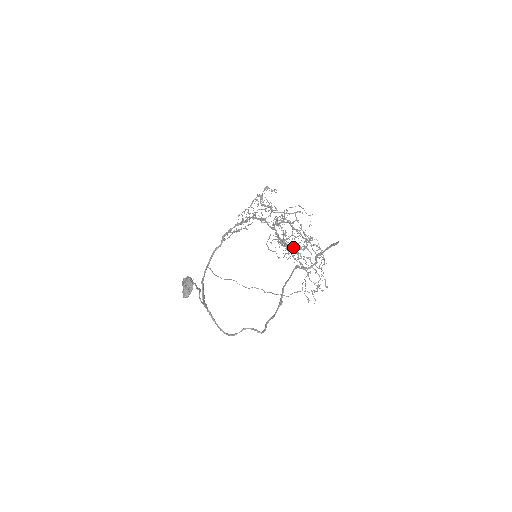
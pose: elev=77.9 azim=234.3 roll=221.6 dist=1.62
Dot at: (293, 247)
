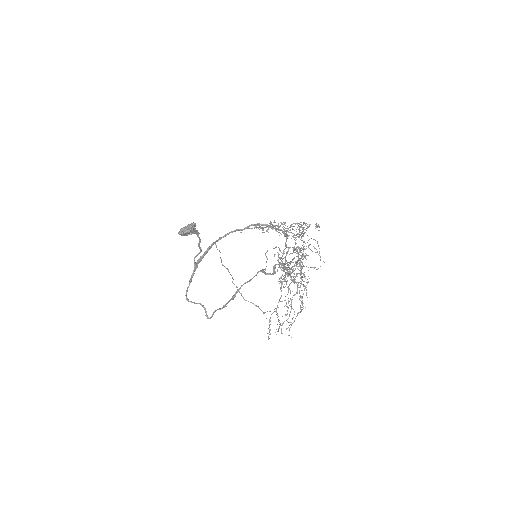
Dot at: occluded
